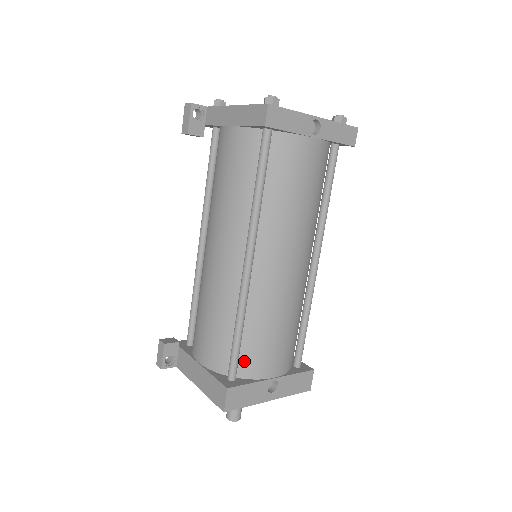
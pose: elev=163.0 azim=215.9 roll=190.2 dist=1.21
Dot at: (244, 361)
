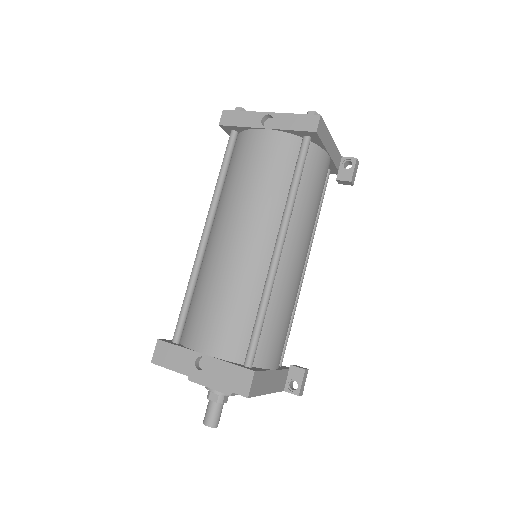
Dot at: (187, 328)
